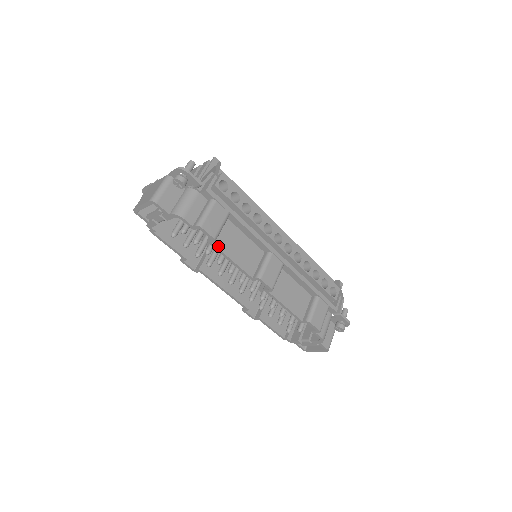
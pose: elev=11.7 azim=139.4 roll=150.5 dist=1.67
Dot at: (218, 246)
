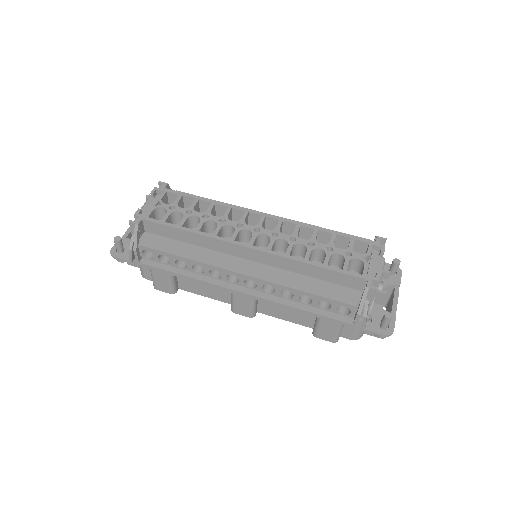
Dot at: (185, 289)
